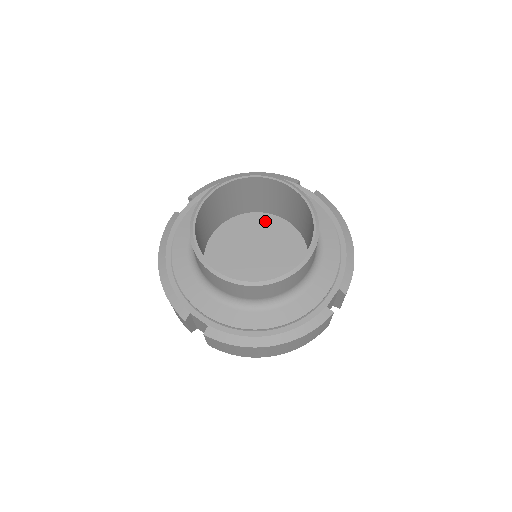
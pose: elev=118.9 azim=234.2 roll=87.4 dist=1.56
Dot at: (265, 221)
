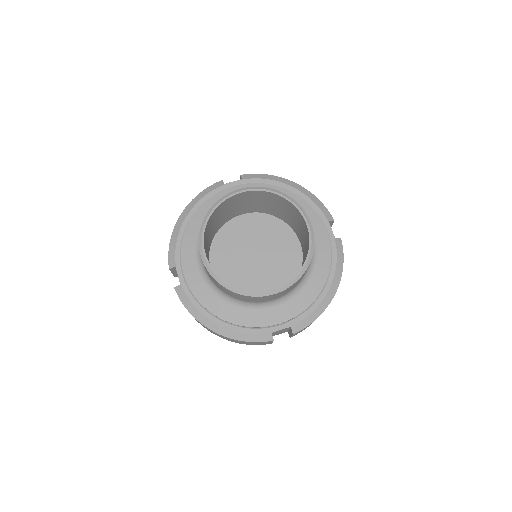
Dot at: (232, 229)
